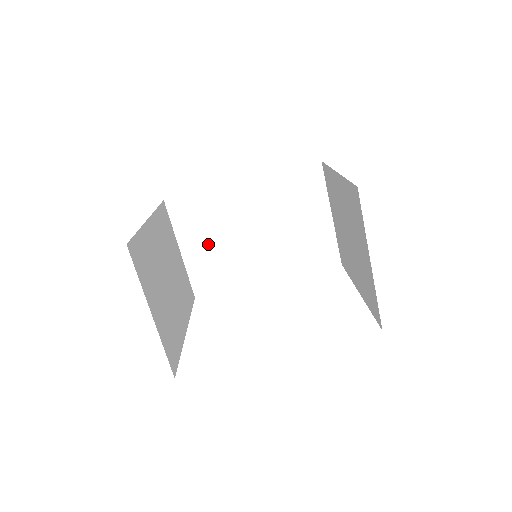
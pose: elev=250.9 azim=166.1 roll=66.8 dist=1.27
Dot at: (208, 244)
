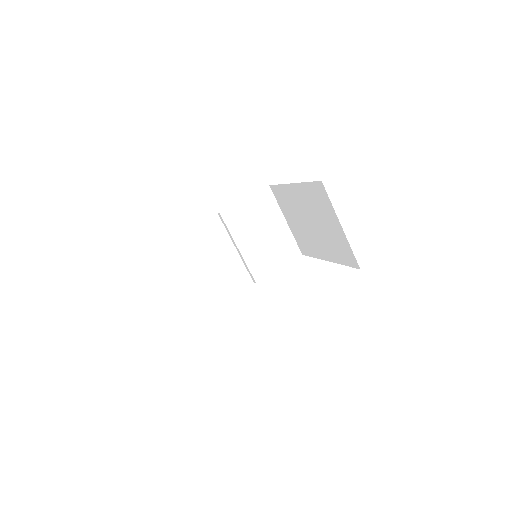
Dot at: (205, 268)
